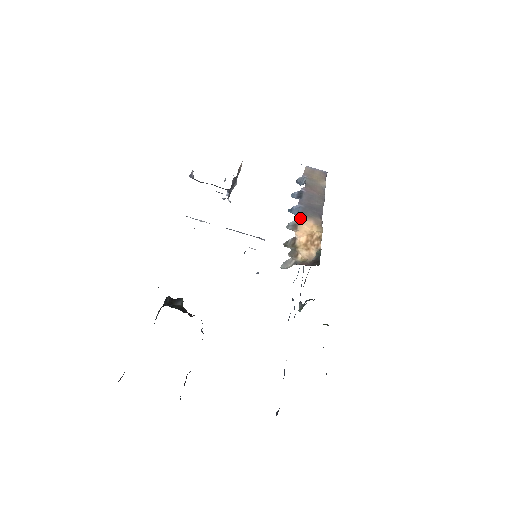
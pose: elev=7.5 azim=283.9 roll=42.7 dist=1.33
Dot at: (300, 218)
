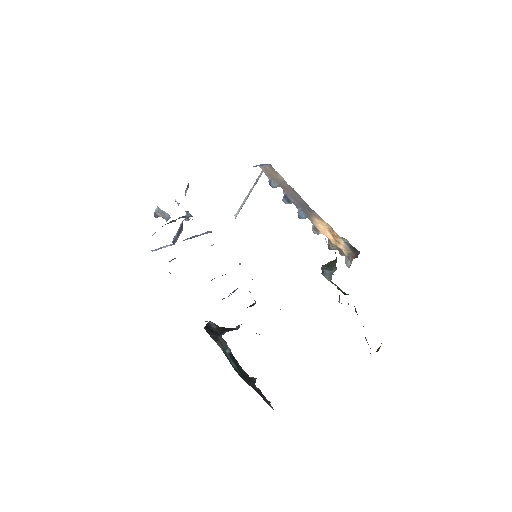
Dot at: (312, 221)
